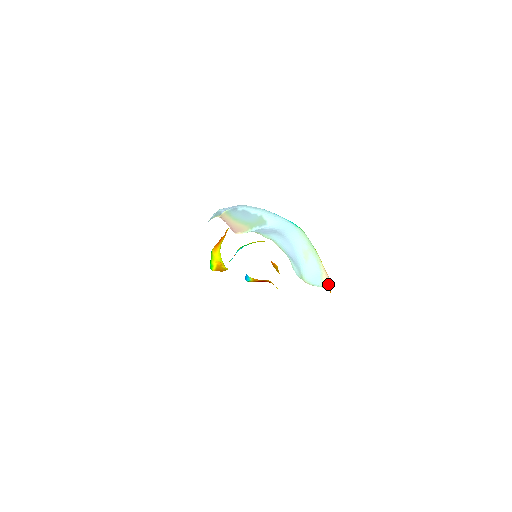
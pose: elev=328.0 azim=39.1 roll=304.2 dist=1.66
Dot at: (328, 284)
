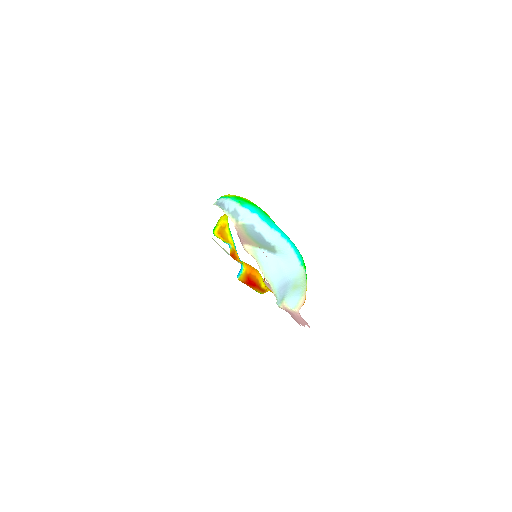
Dot at: (301, 306)
